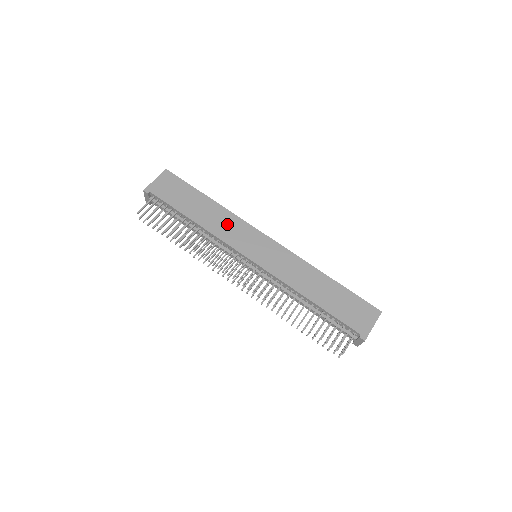
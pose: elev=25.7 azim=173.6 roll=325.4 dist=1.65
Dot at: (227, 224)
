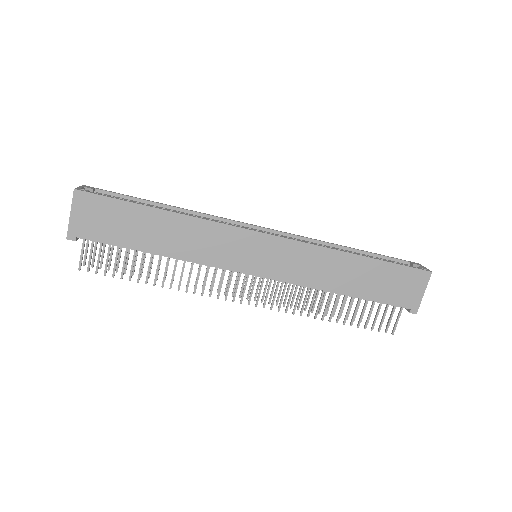
Dot at: (203, 239)
